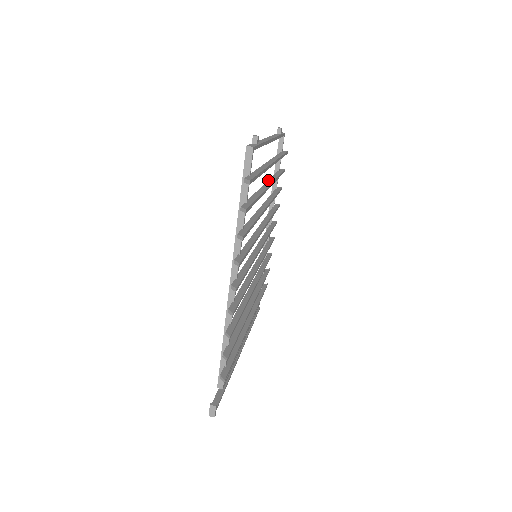
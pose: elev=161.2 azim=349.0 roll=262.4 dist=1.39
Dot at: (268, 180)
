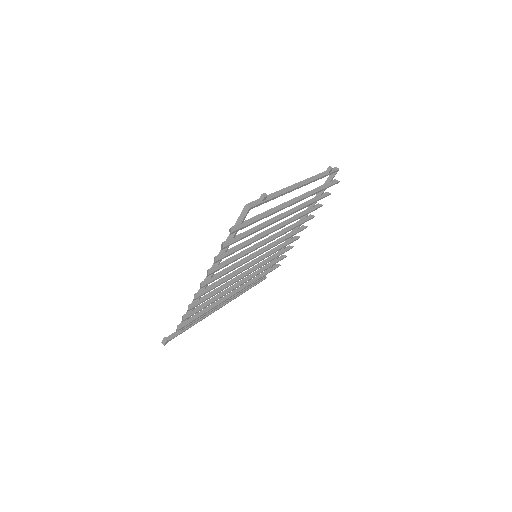
Dot at: occluded
